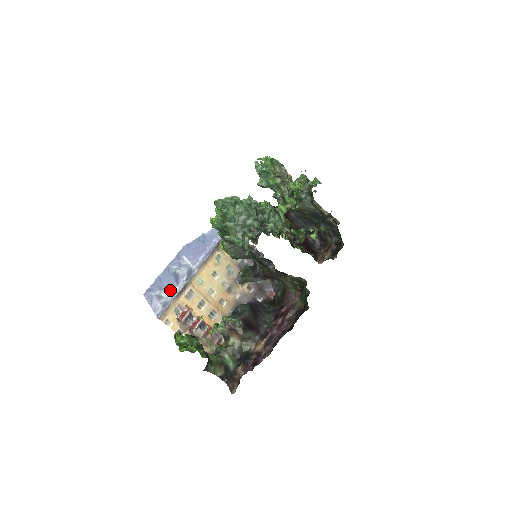
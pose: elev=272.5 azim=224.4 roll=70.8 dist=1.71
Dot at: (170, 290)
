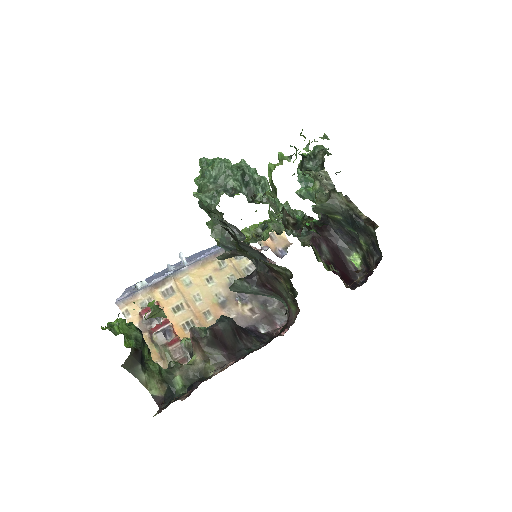
Dot at: (149, 282)
